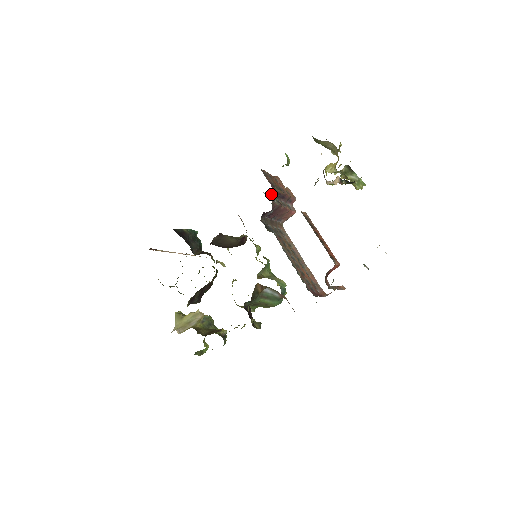
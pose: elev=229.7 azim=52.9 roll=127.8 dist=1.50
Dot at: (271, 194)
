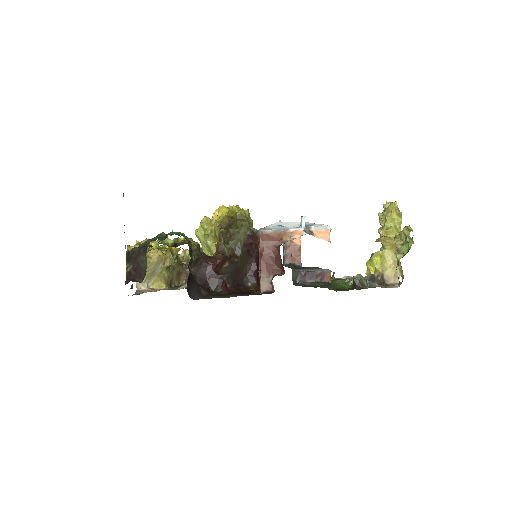
Dot at: occluded
